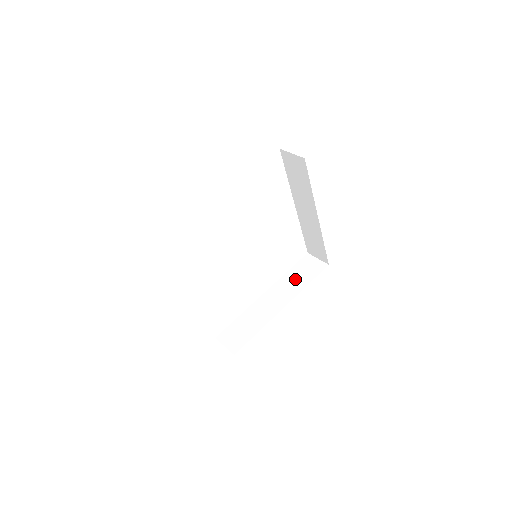
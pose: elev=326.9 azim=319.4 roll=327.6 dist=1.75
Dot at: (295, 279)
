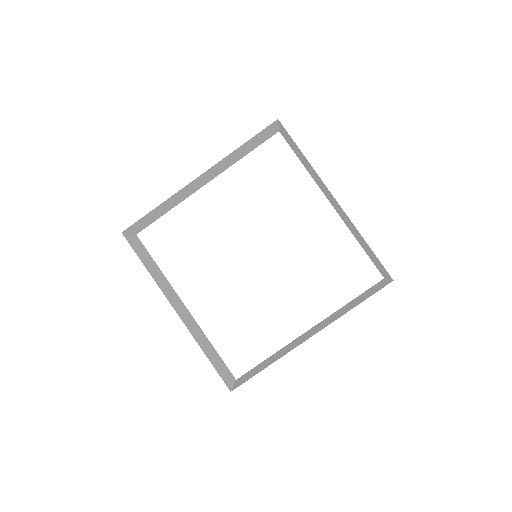
Dot at: (347, 307)
